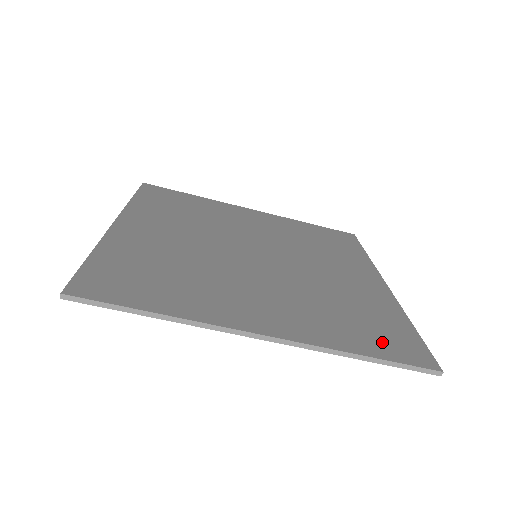
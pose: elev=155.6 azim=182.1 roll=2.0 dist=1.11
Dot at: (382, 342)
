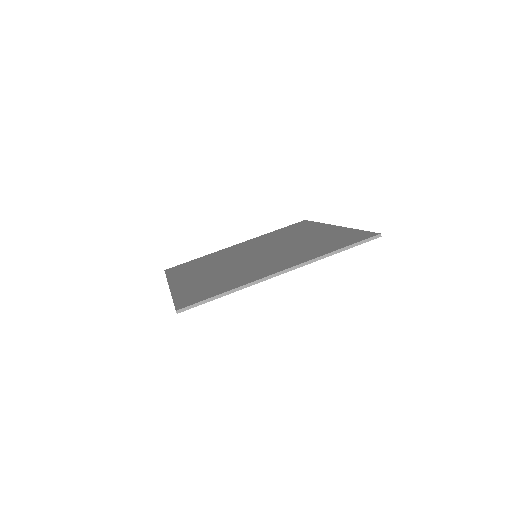
Dot at: (344, 242)
